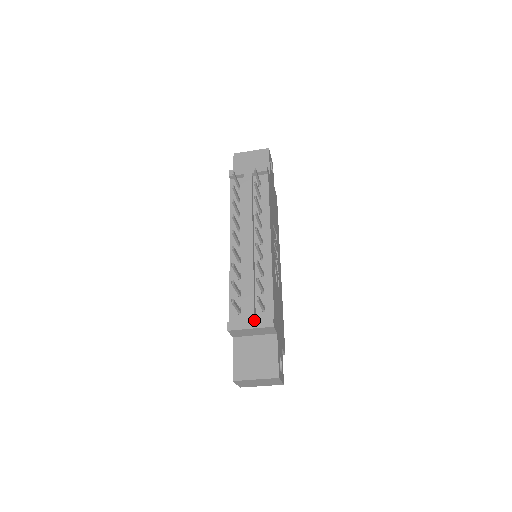
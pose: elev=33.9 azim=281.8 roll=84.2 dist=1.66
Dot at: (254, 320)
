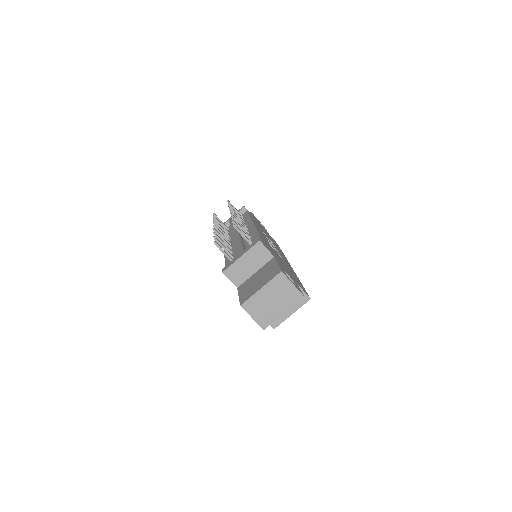
Dot at: (243, 251)
